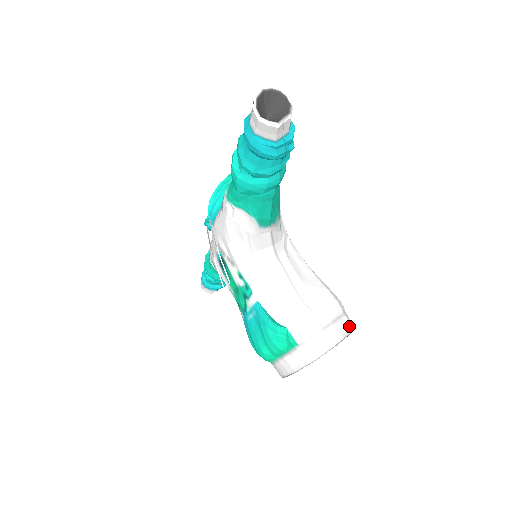
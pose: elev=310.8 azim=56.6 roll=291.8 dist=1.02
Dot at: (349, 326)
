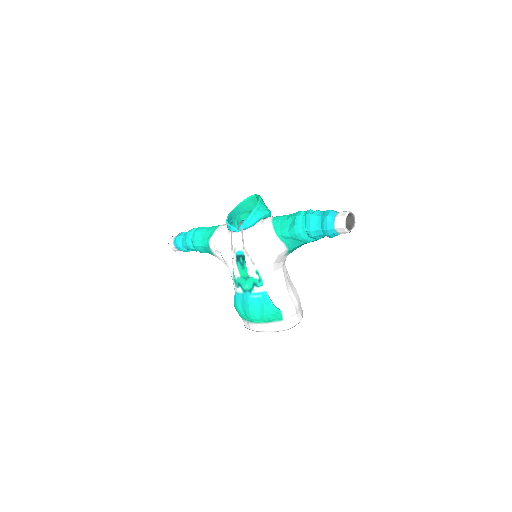
Dot at: (302, 312)
